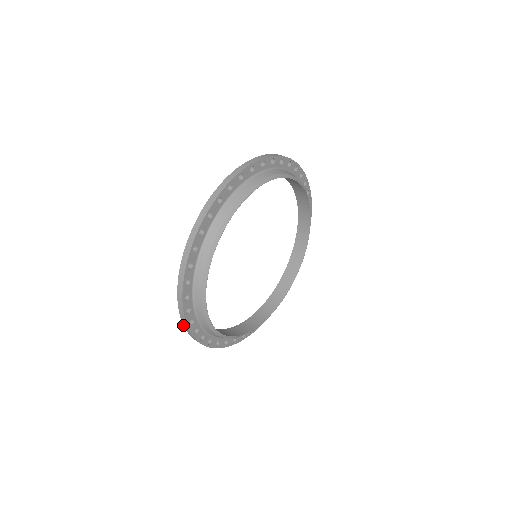
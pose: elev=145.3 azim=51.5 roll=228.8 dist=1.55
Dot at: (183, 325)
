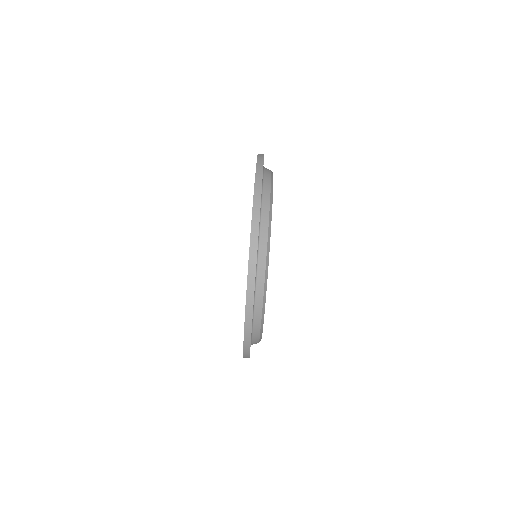
Dot at: occluded
